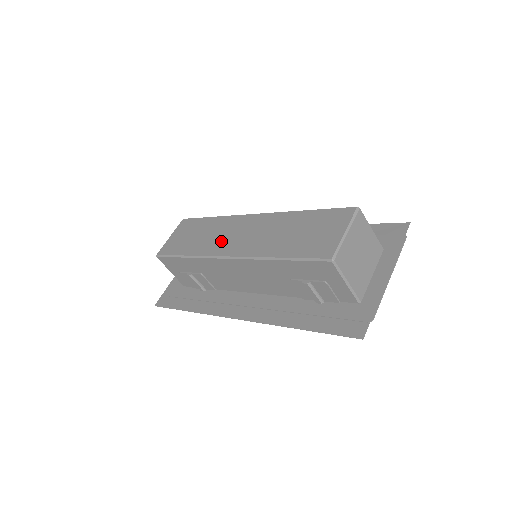
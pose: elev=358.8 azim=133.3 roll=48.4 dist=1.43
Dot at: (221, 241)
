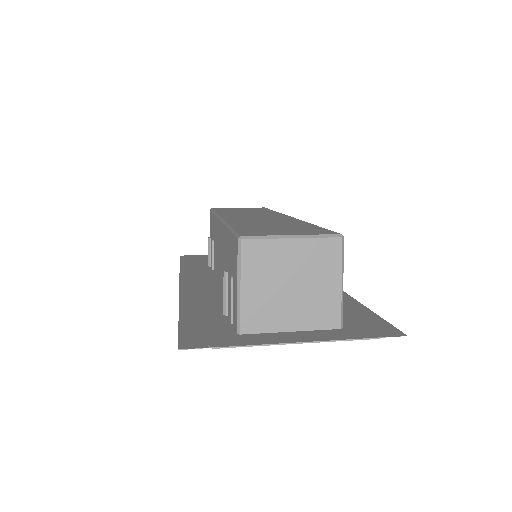
Dot at: (242, 214)
